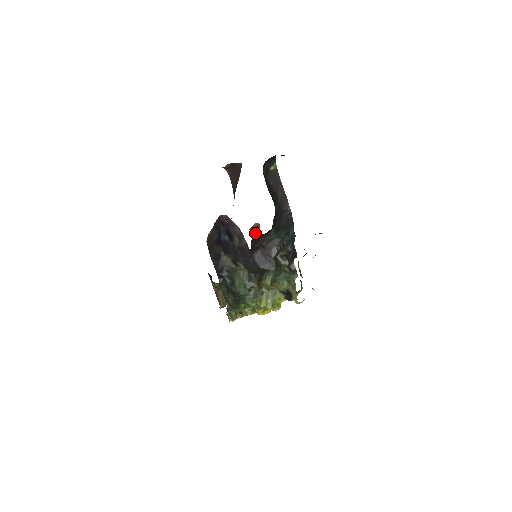
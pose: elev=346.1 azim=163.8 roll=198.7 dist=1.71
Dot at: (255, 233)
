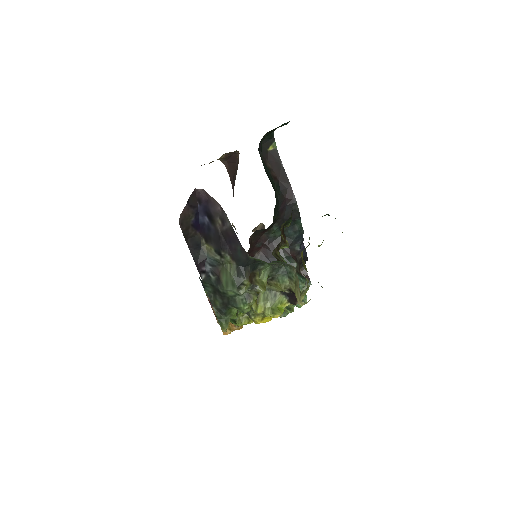
Dot at: occluded
